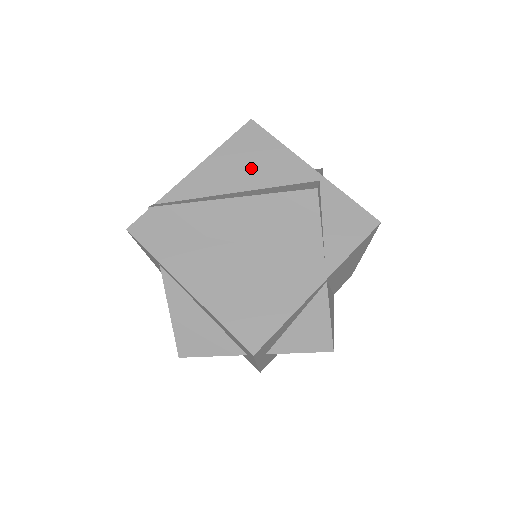
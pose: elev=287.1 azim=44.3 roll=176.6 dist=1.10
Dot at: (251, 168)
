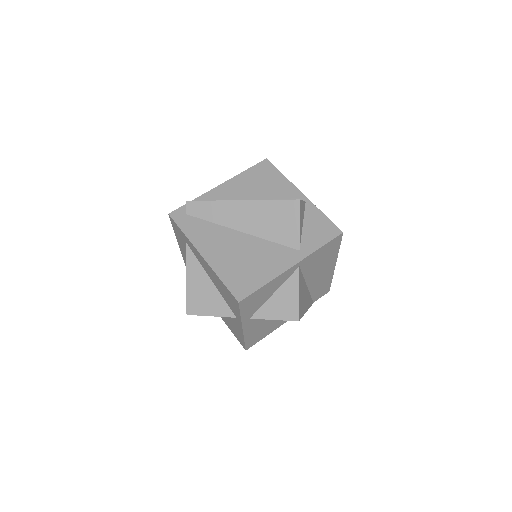
Dot at: (260, 188)
